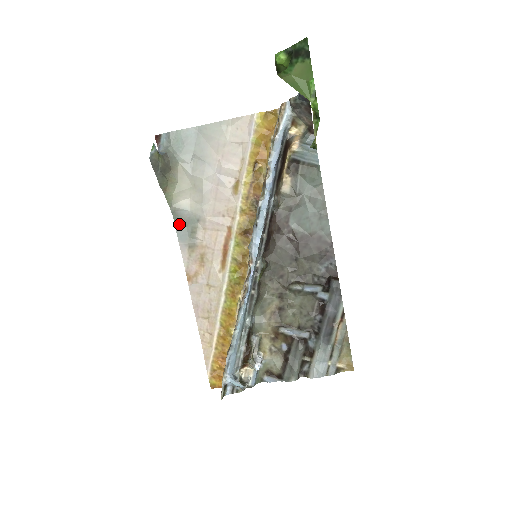
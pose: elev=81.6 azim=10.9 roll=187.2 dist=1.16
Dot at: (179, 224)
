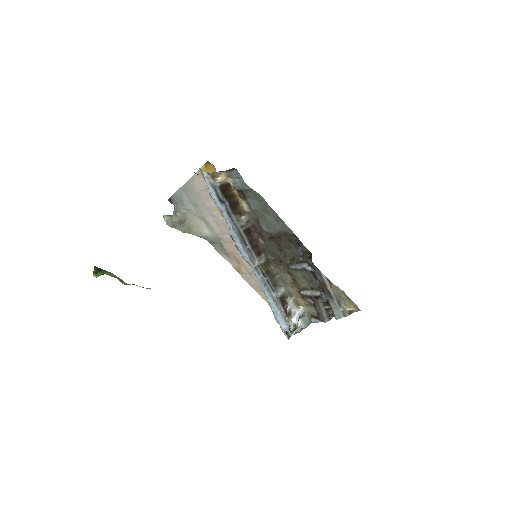
Dot at: (213, 243)
